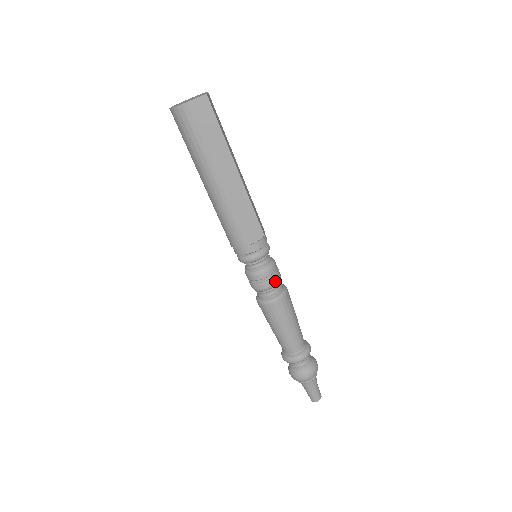
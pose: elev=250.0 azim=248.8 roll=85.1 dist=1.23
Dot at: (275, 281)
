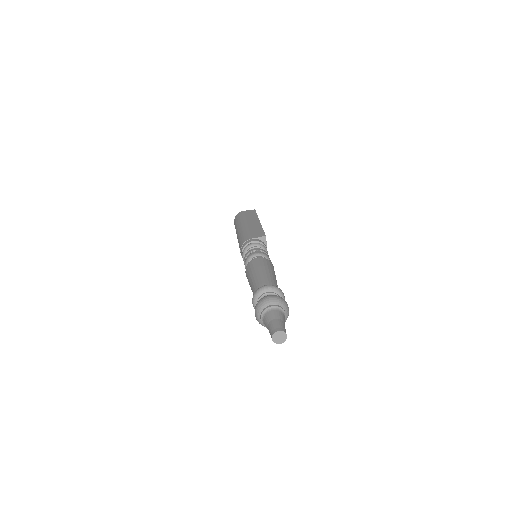
Dot at: (265, 254)
